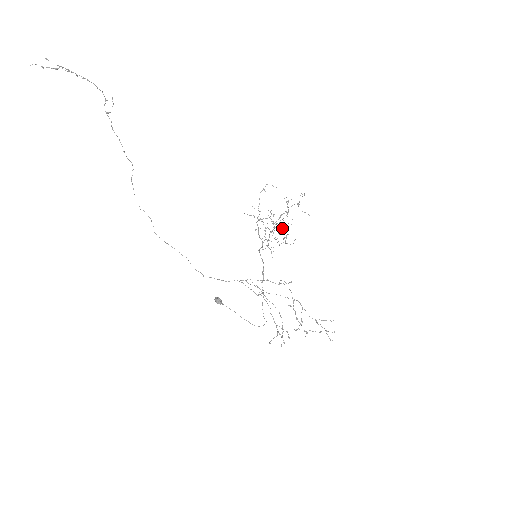
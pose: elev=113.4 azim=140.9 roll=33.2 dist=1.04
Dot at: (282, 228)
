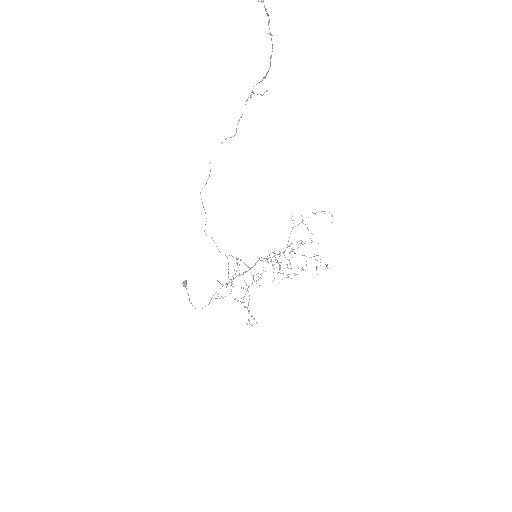
Dot at: (304, 243)
